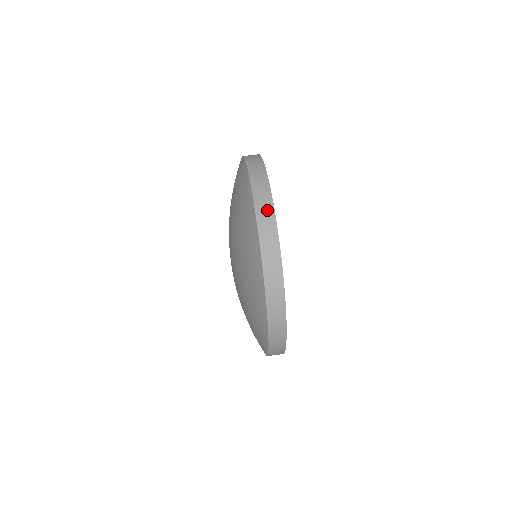
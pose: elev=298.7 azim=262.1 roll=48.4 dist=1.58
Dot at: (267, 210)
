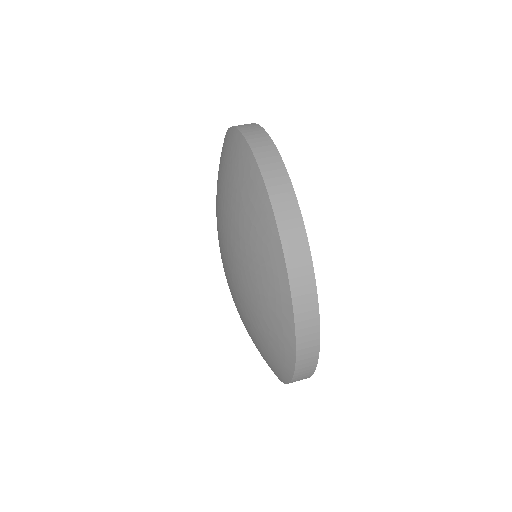
Dot at: (298, 241)
